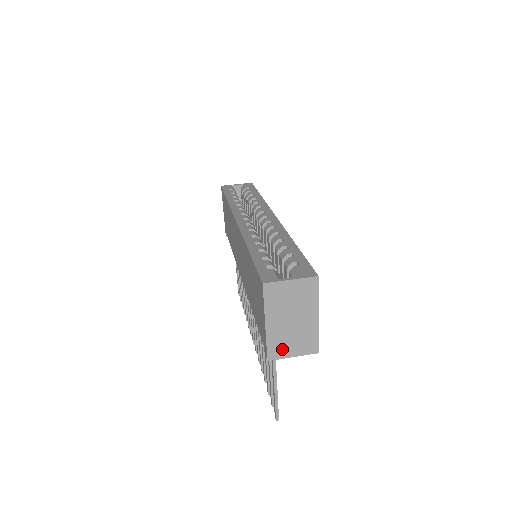
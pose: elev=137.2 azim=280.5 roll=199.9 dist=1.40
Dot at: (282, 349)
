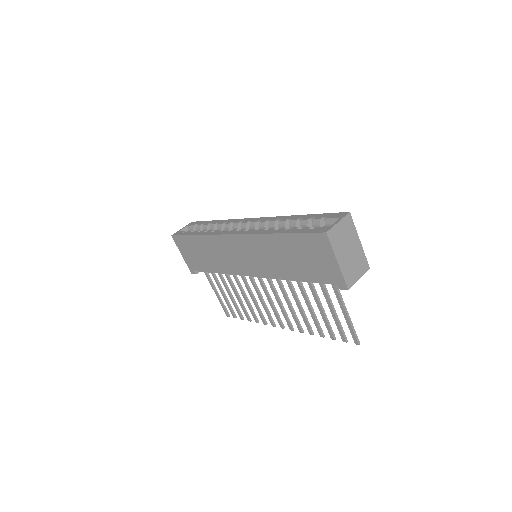
Dot at: (352, 276)
